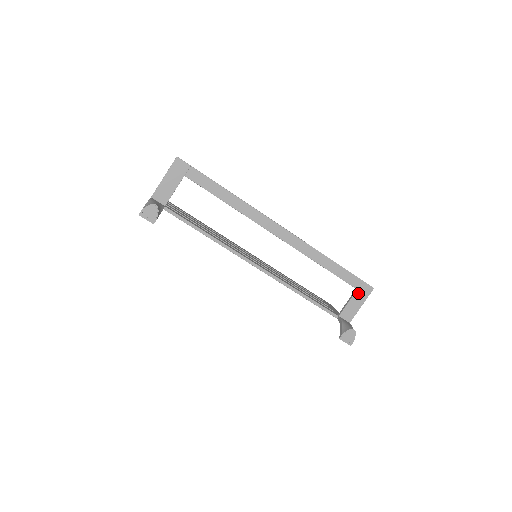
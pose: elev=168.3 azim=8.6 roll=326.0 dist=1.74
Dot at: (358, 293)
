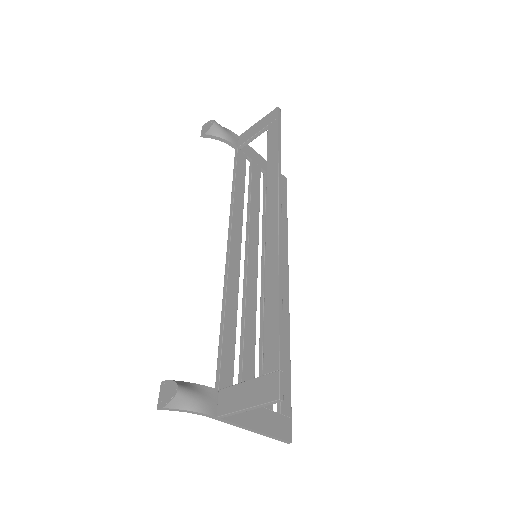
Dot at: (260, 382)
